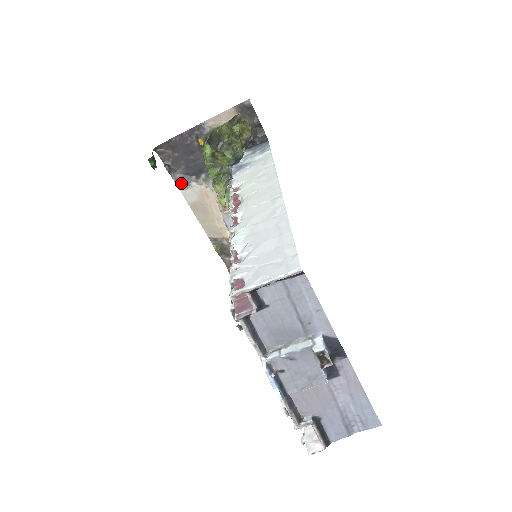
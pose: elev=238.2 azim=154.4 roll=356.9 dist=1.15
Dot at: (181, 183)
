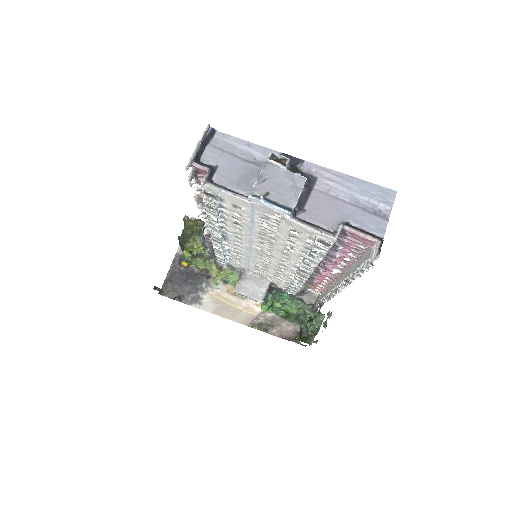
Dot at: (194, 303)
